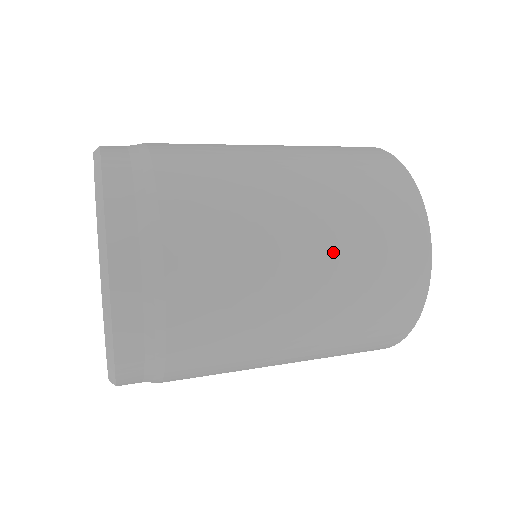
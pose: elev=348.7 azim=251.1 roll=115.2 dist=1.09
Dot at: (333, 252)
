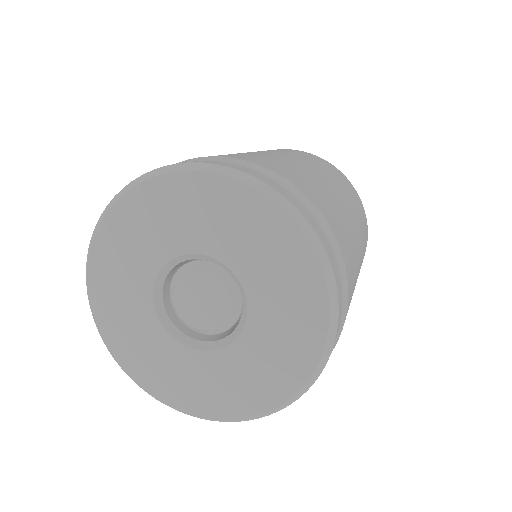
Dot at: (352, 208)
